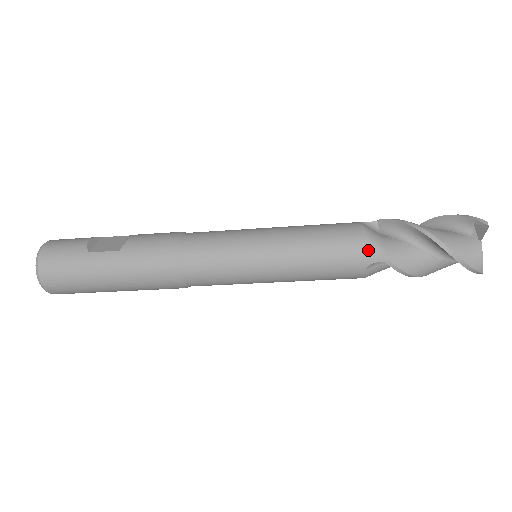
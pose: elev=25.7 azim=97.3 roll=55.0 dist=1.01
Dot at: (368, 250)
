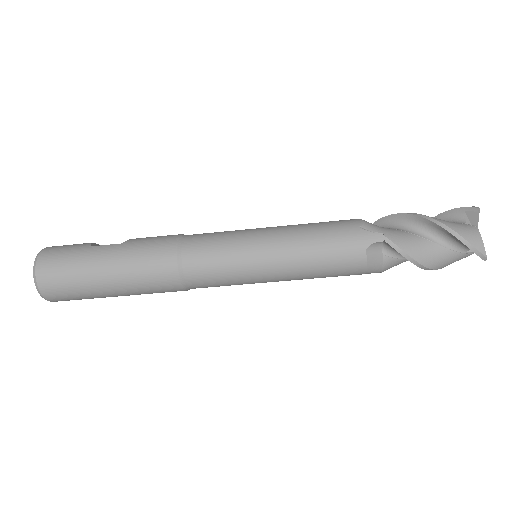
Dot at: (366, 231)
